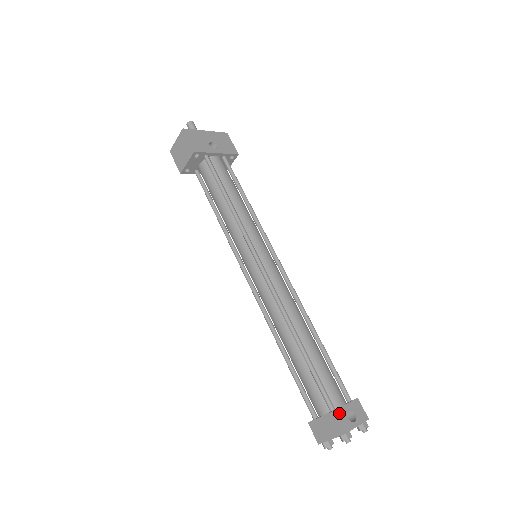
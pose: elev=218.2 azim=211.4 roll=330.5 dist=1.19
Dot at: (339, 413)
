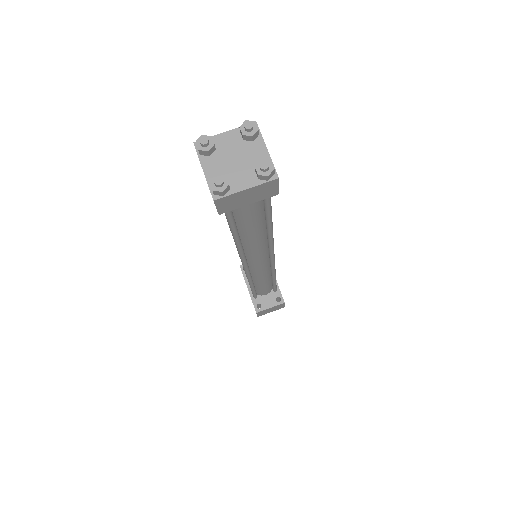
Dot at: occluded
